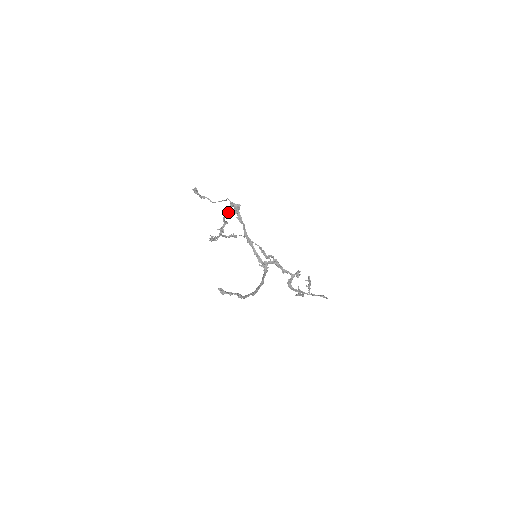
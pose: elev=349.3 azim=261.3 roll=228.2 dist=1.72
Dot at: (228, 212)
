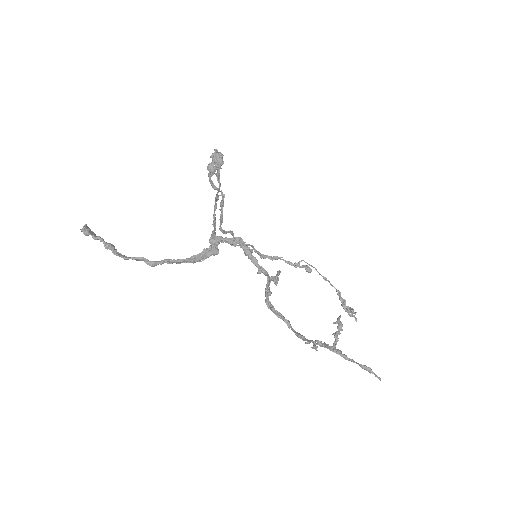
Dot at: (211, 168)
